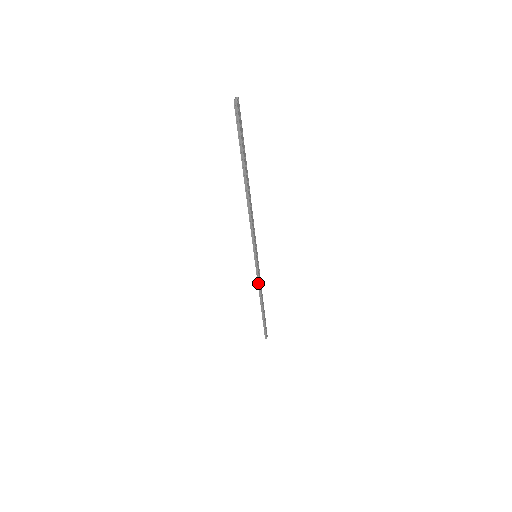
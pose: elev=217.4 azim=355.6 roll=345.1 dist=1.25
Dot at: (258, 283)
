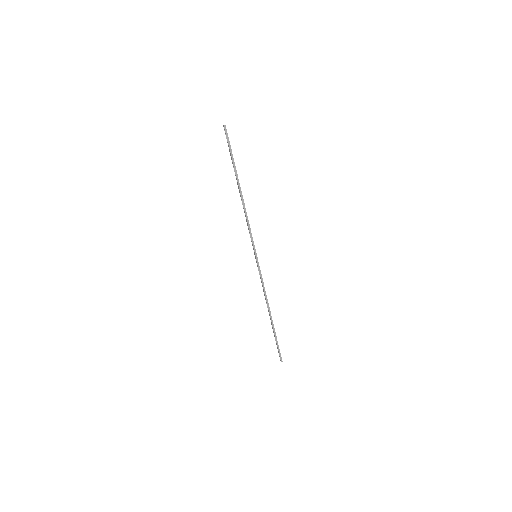
Dot at: (263, 286)
